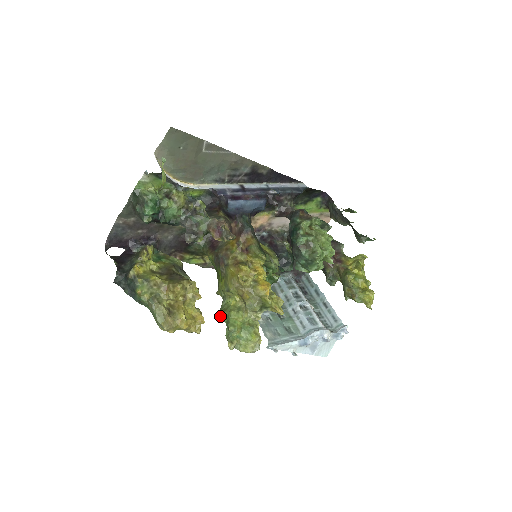
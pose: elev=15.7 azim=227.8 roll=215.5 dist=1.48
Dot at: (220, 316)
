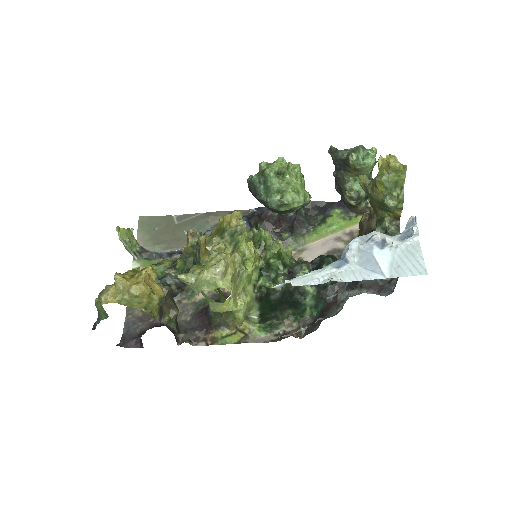
Dot at: (209, 304)
